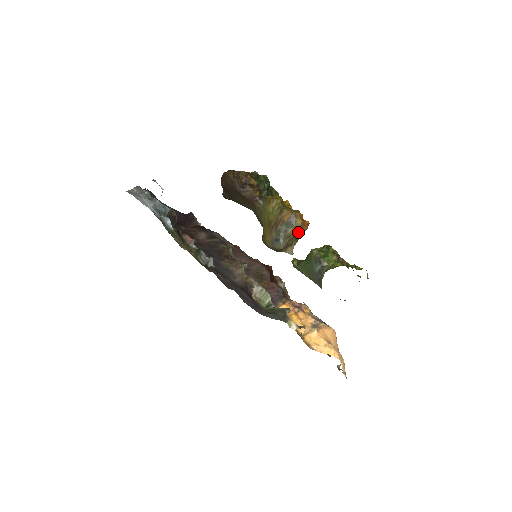
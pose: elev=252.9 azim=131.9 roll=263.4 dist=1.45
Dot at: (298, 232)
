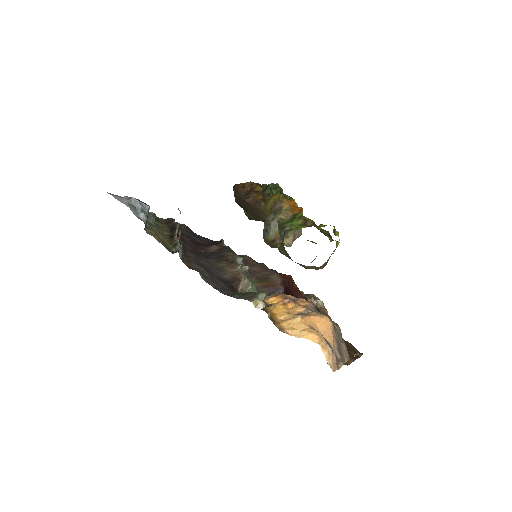
Dot at: occluded
